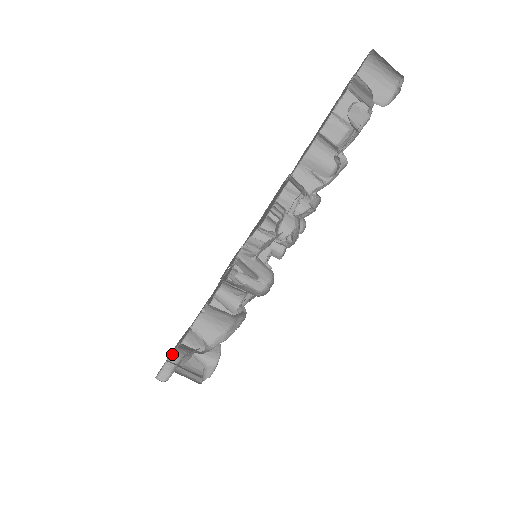
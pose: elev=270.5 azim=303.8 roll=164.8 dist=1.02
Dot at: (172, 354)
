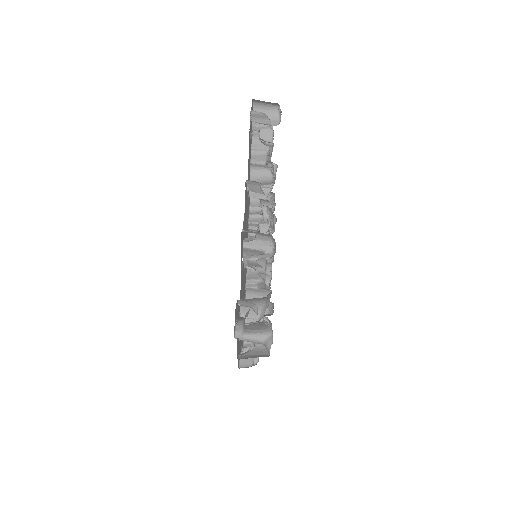
Dot at: (237, 321)
